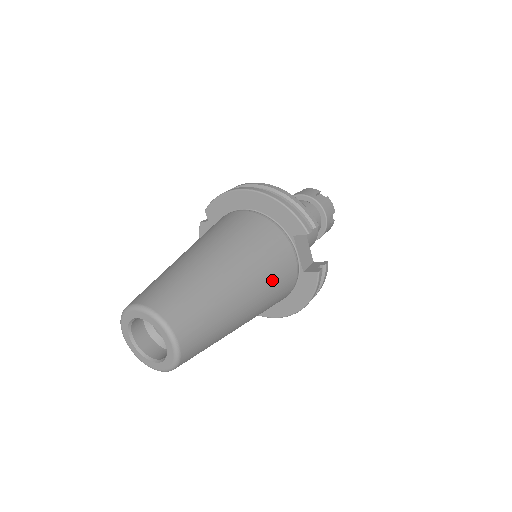
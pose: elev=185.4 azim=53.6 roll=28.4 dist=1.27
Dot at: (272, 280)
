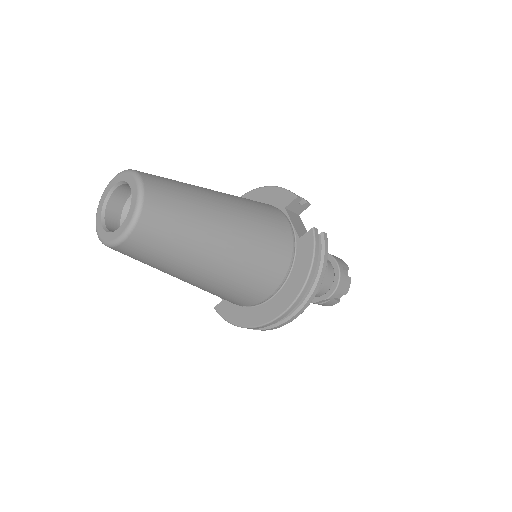
Dot at: (260, 219)
